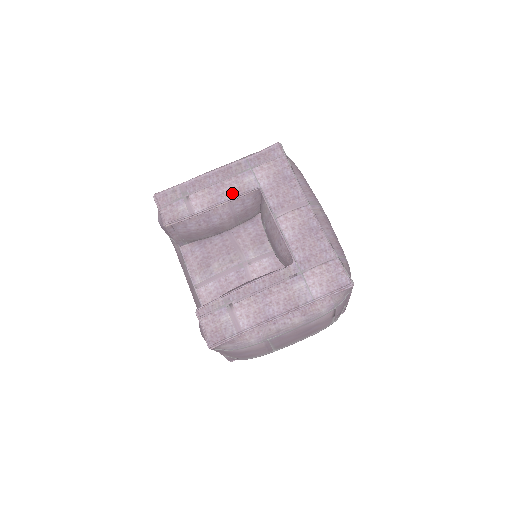
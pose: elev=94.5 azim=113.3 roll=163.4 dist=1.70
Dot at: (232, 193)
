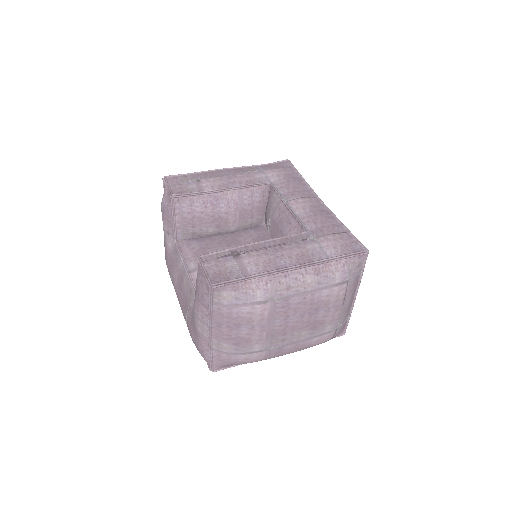
Dot at: (243, 182)
